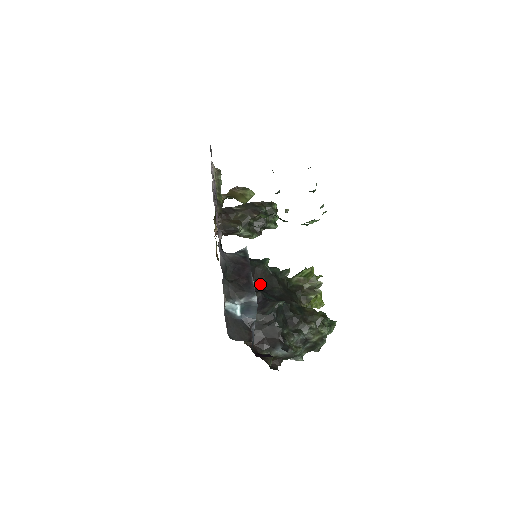
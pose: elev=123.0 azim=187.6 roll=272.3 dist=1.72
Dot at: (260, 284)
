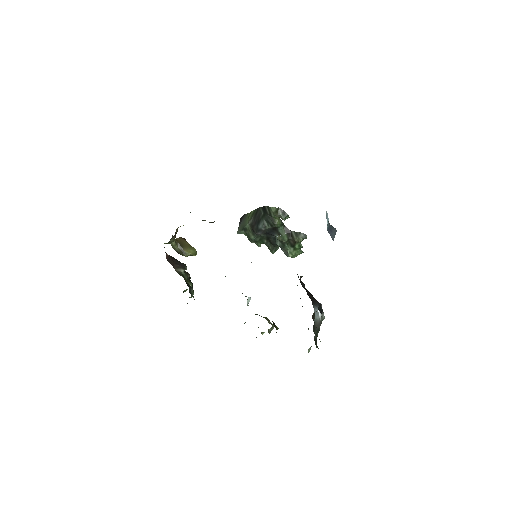
Dot at: occluded
